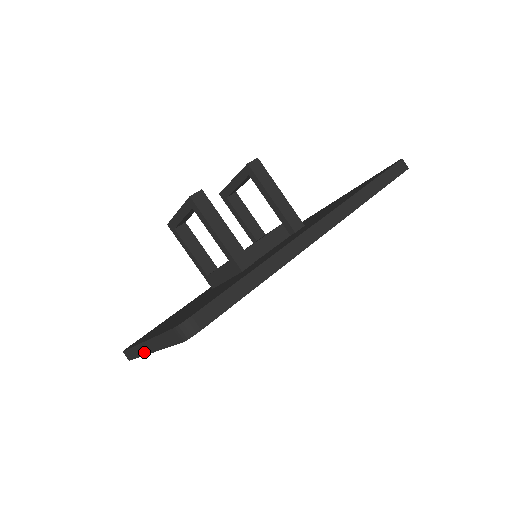
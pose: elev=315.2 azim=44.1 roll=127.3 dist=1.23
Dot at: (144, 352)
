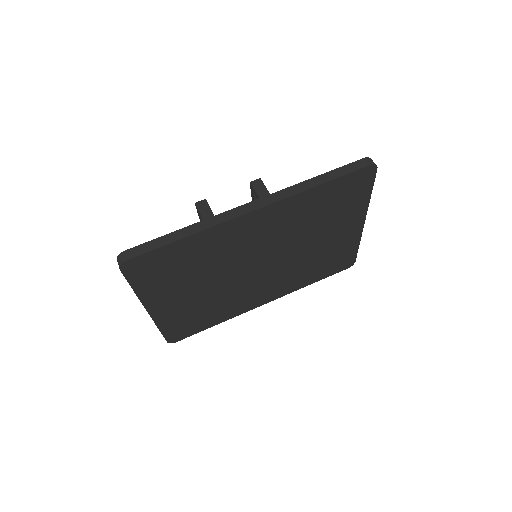
Dot at: (150, 315)
